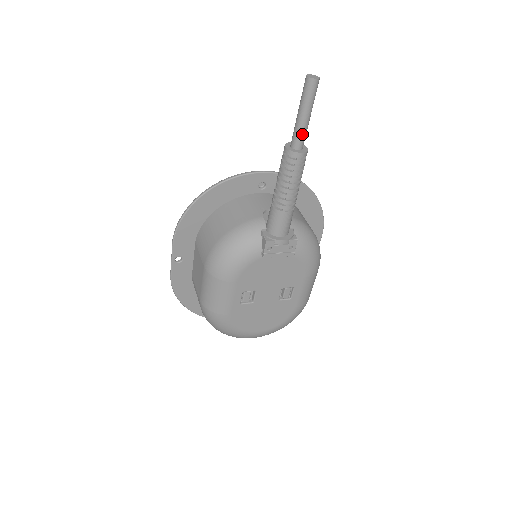
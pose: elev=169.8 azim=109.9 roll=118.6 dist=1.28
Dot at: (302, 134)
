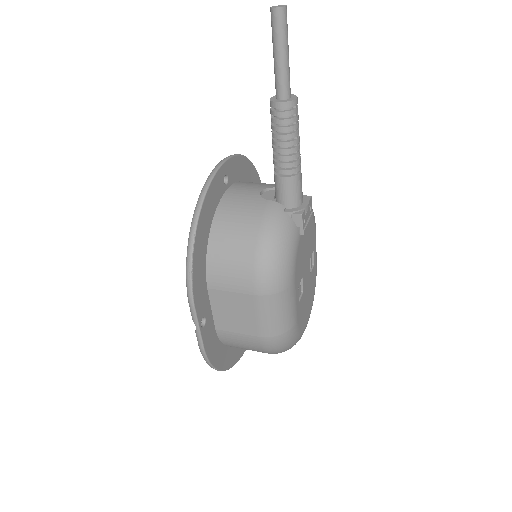
Dot at: (289, 78)
